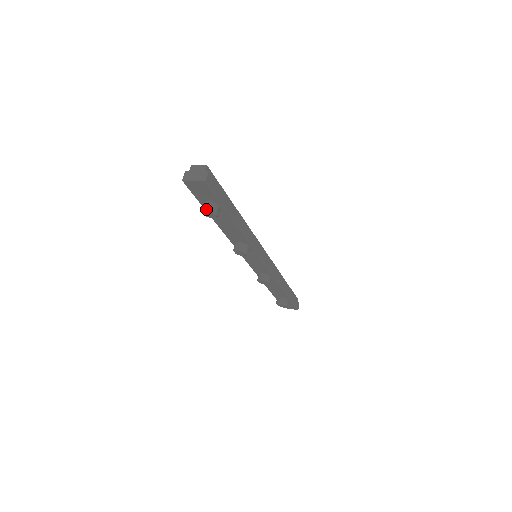
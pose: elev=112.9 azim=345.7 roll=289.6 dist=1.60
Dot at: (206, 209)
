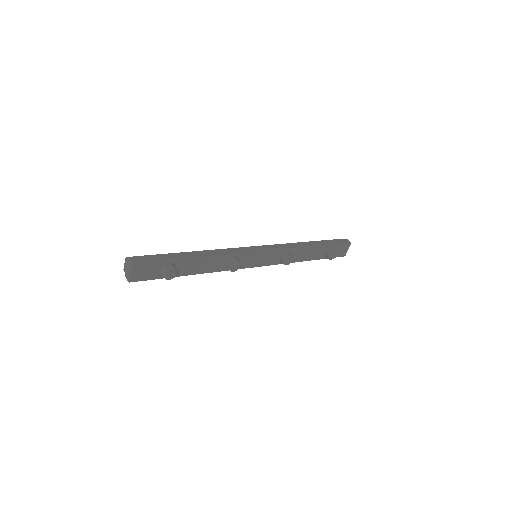
Dot at: (164, 275)
